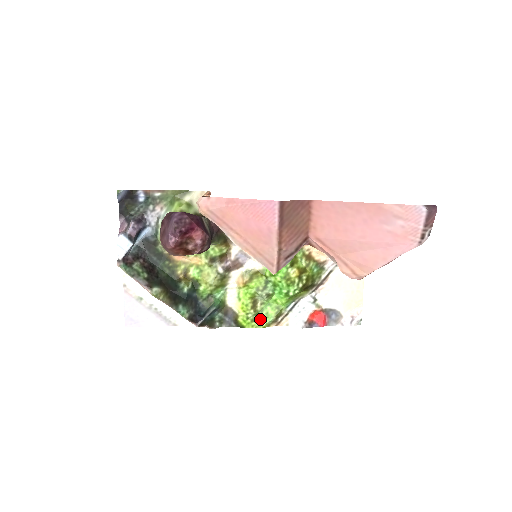
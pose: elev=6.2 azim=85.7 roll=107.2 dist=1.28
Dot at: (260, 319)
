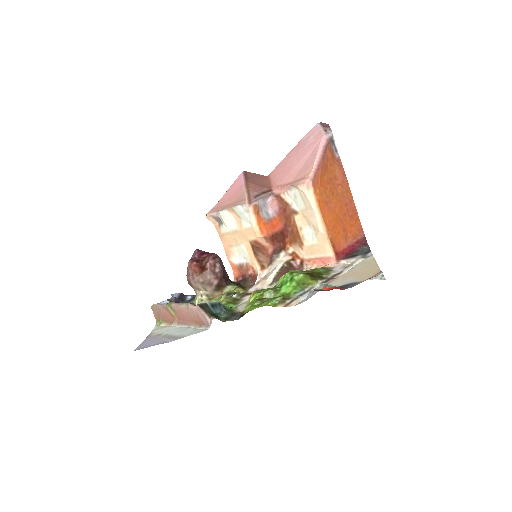
Dot at: (266, 303)
